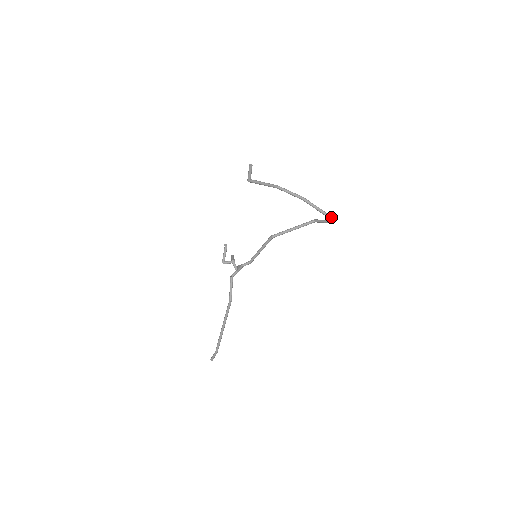
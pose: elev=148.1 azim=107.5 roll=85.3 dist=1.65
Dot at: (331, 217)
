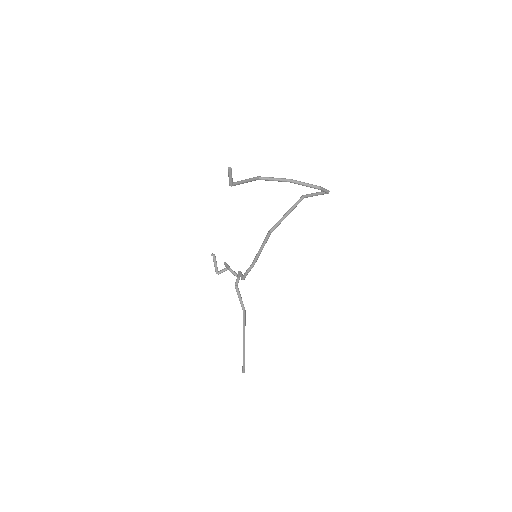
Dot at: (324, 188)
